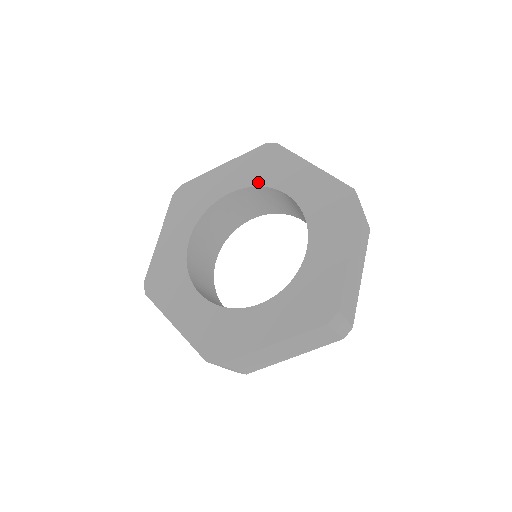
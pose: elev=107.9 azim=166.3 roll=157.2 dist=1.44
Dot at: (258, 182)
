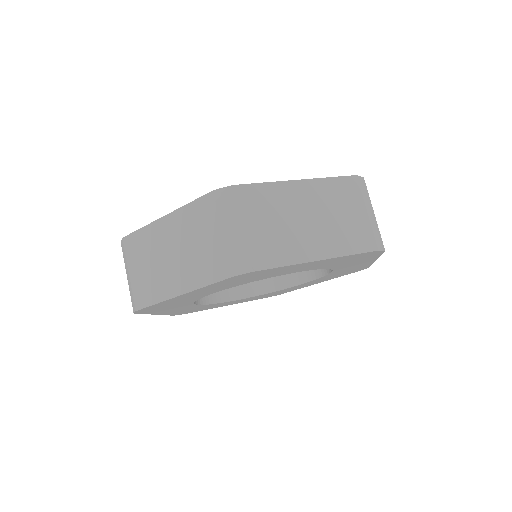
Dot at: occluded
